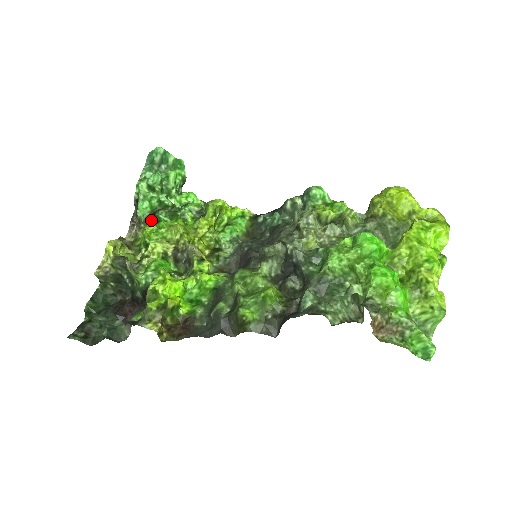
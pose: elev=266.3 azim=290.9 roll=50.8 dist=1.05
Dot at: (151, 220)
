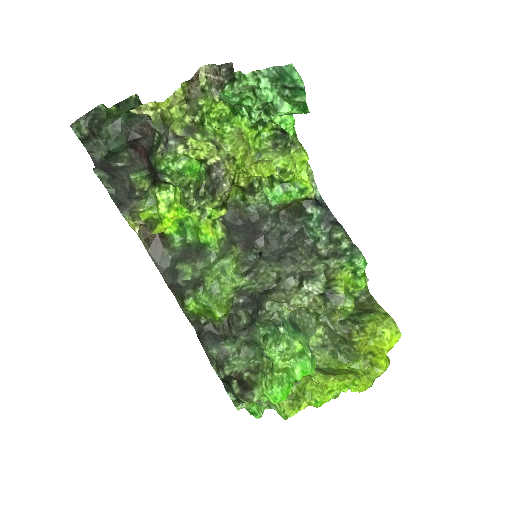
Dot at: occluded
